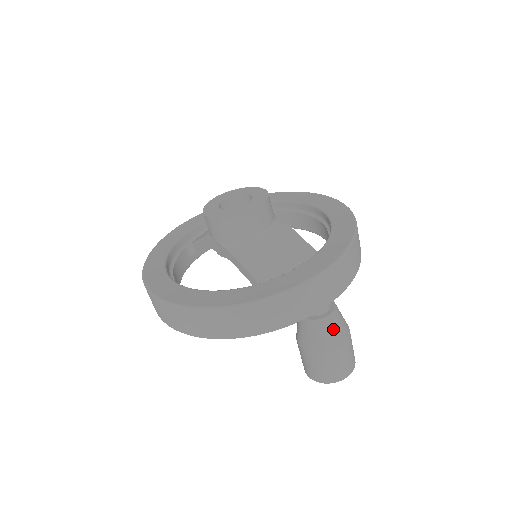
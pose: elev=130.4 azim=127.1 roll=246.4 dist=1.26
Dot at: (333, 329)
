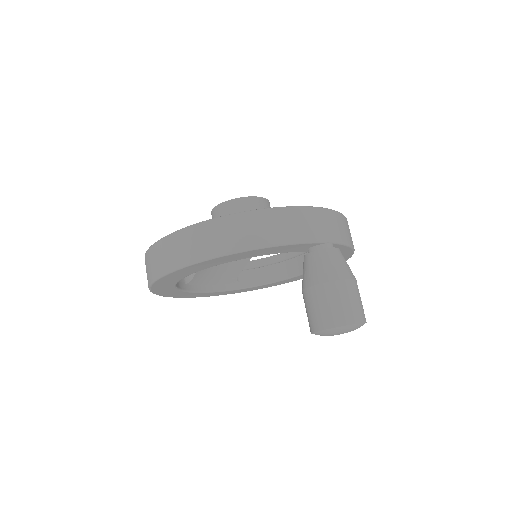
Dot at: (340, 260)
